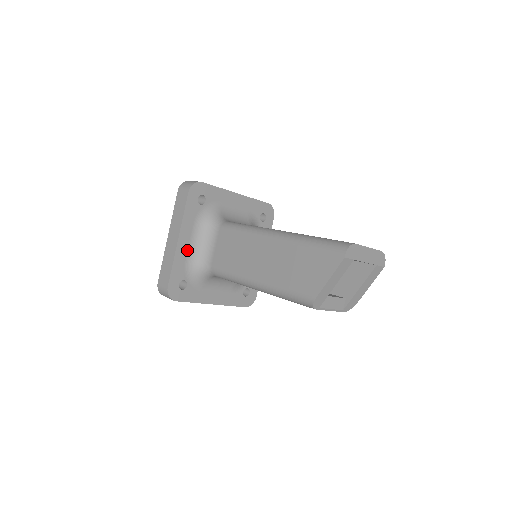
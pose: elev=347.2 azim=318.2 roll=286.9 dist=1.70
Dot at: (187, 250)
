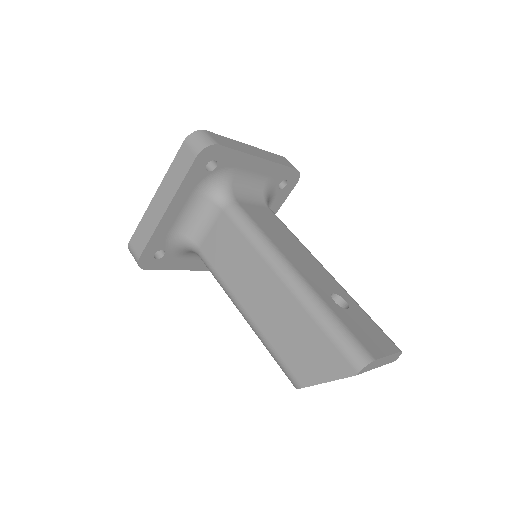
Dot at: (175, 220)
